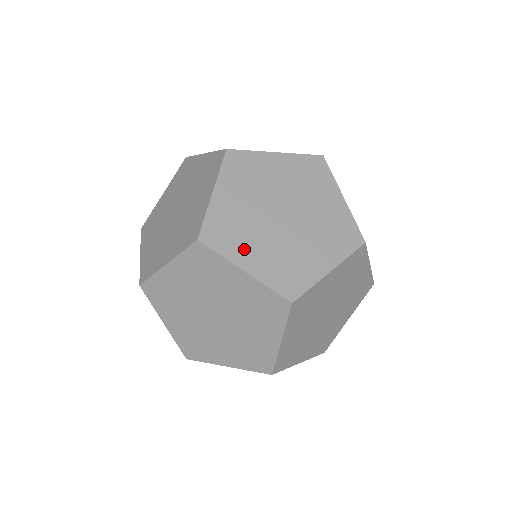
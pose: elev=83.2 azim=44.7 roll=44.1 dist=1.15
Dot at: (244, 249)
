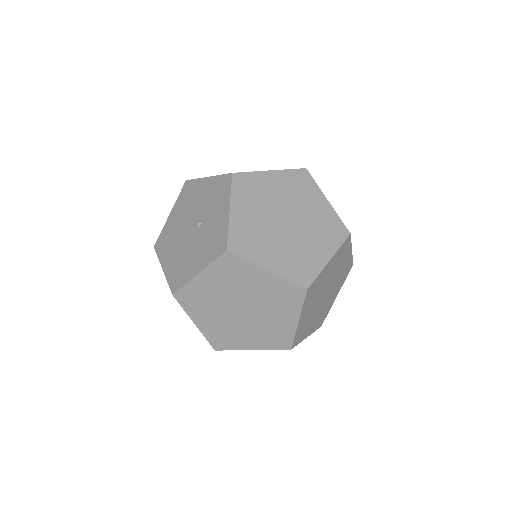
Dot at: (241, 340)
